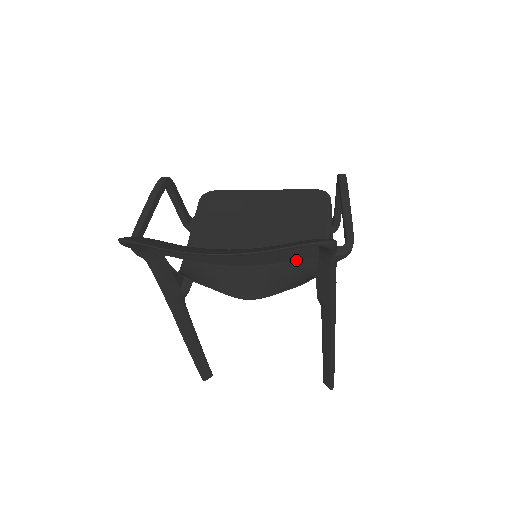
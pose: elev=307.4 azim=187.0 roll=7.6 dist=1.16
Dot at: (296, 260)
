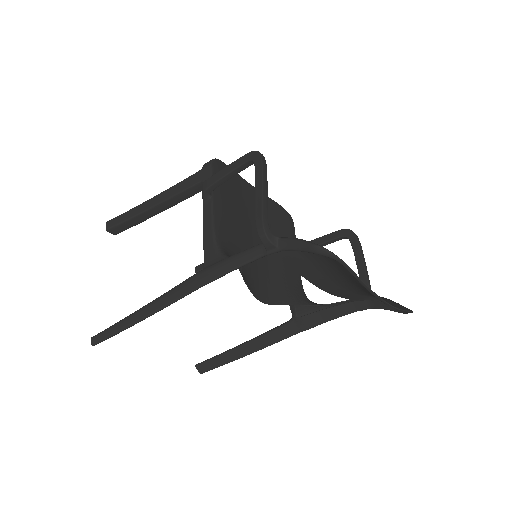
Dot at: (345, 298)
